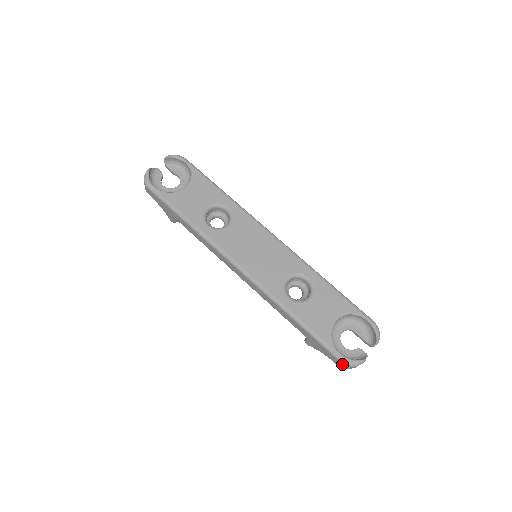
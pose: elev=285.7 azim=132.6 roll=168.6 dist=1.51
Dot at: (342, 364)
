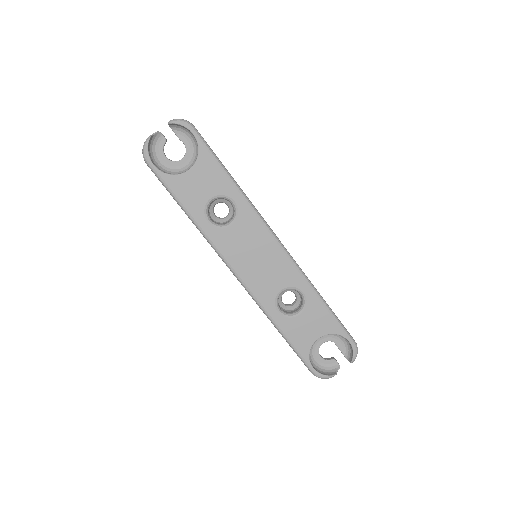
Dot at: (313, 374)
